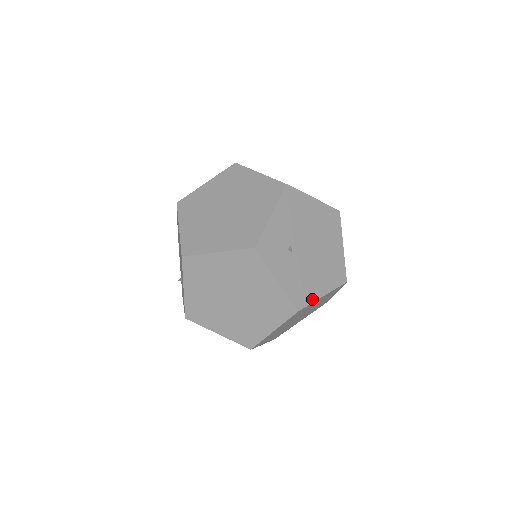
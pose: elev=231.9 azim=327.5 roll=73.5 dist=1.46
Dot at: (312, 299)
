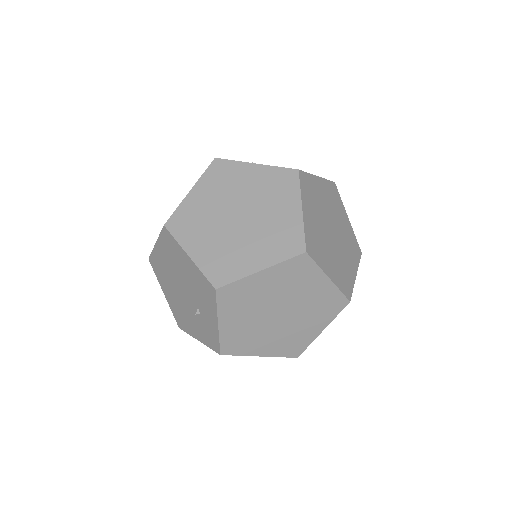
Dot at: occluded
